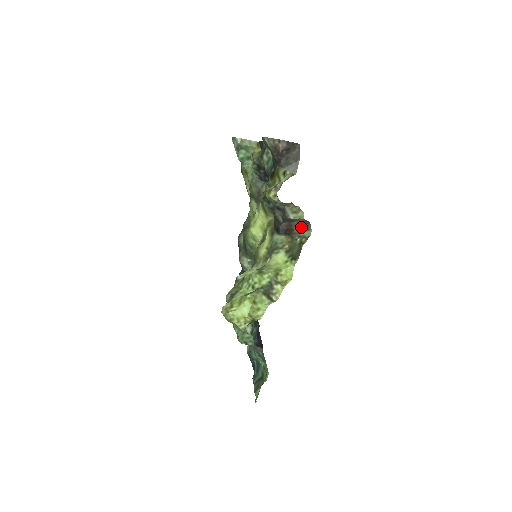
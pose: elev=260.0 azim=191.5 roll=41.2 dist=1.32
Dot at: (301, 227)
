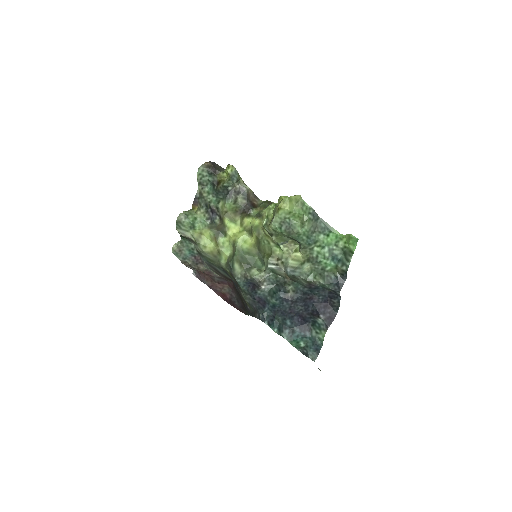
Dot at: (255, 200)
